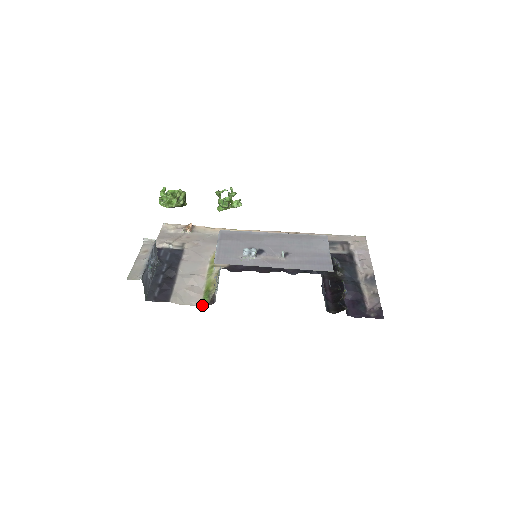
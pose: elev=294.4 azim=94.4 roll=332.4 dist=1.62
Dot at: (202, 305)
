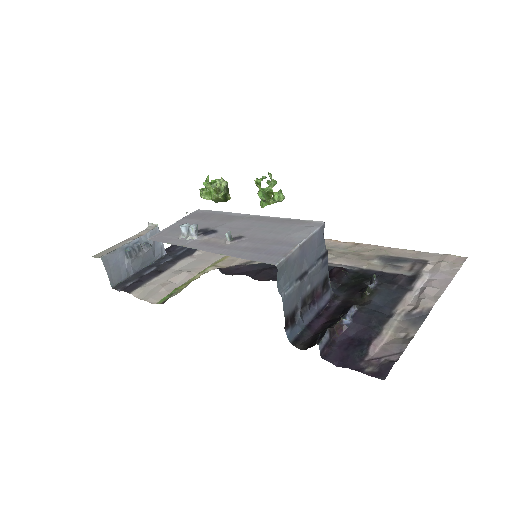
Dot at: (157, 303)
